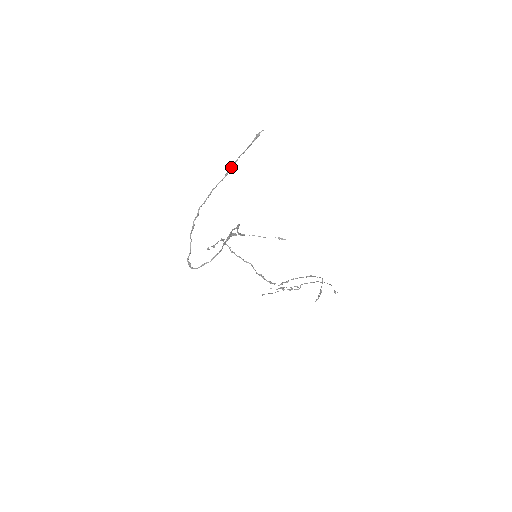
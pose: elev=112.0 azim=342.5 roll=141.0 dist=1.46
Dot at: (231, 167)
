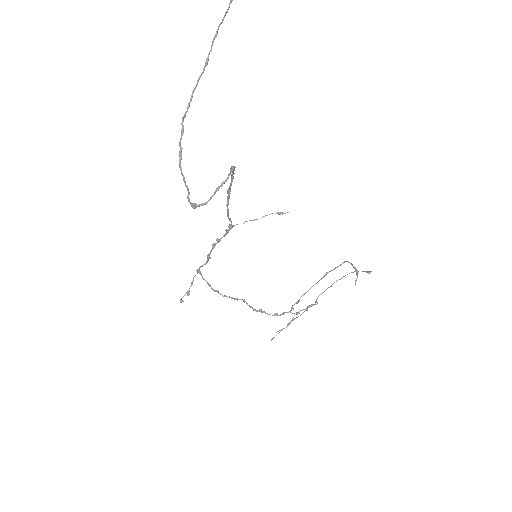
Dot at: (211, 47)
